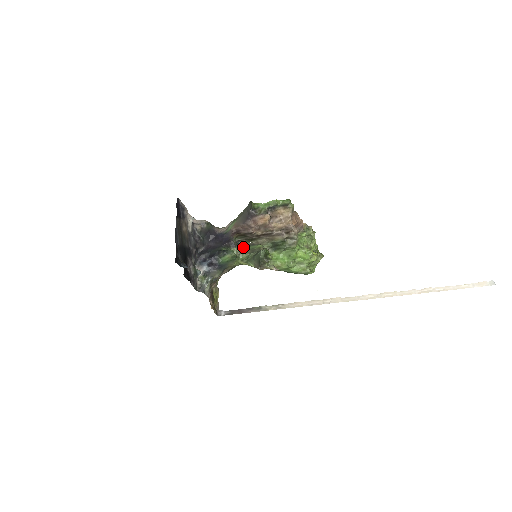
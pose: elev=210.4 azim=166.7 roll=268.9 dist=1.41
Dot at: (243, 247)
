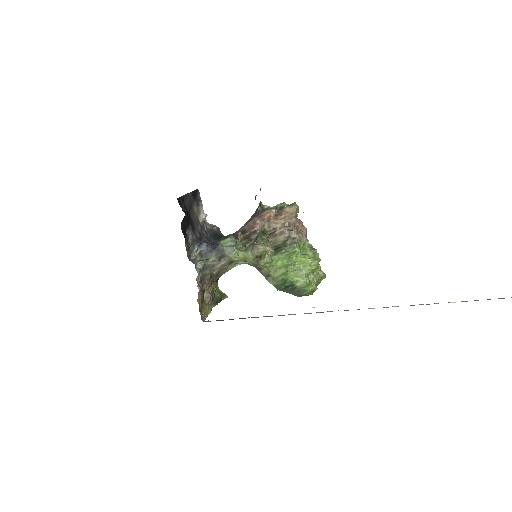
Dot at: (245, 246)
